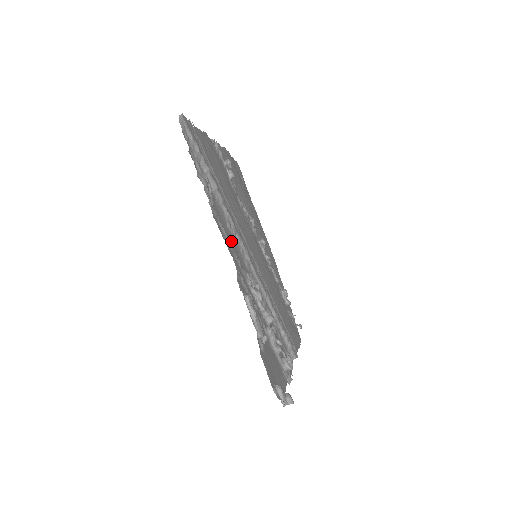
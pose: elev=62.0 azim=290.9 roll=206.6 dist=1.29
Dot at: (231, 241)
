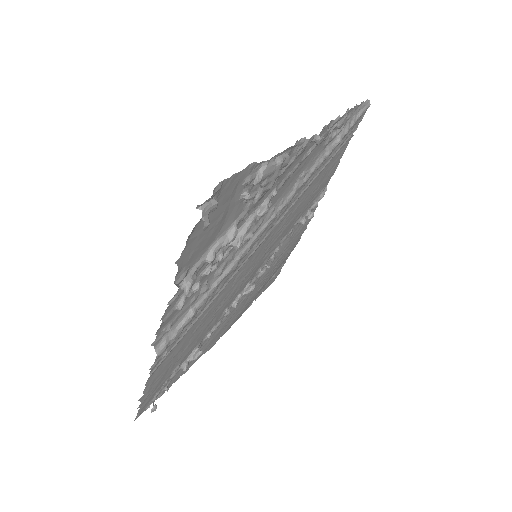
Dot at: (297, 172)
